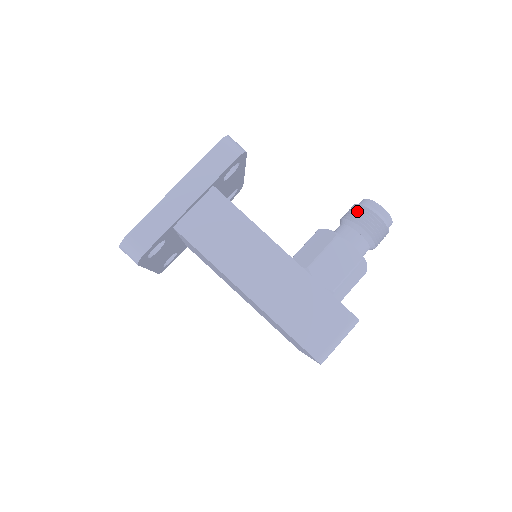
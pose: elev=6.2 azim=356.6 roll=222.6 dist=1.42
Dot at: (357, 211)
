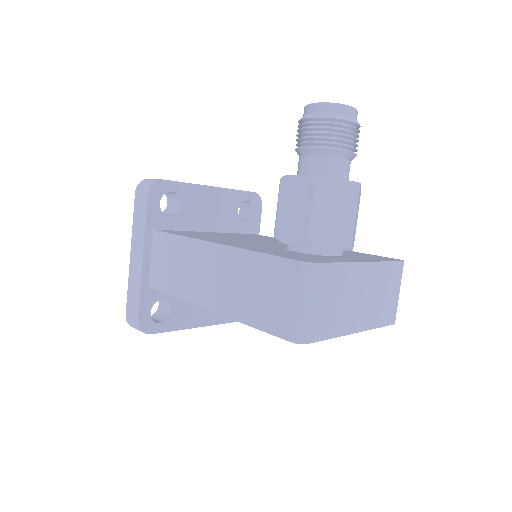
Dot at: (298, 132)
